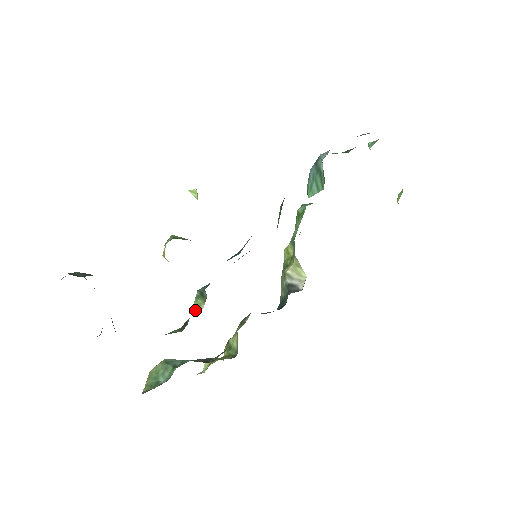
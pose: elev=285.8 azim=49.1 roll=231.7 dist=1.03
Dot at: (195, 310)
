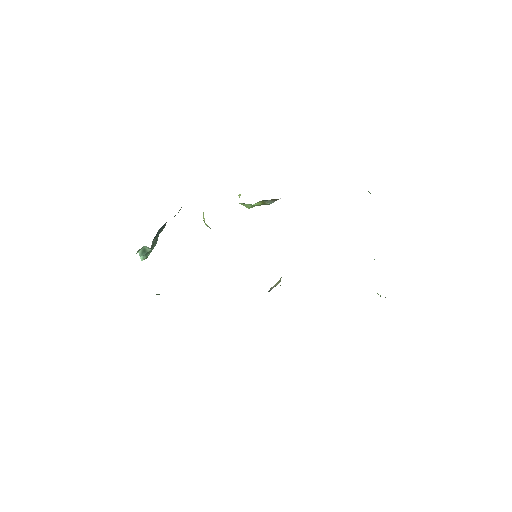
Dot at: occluded
